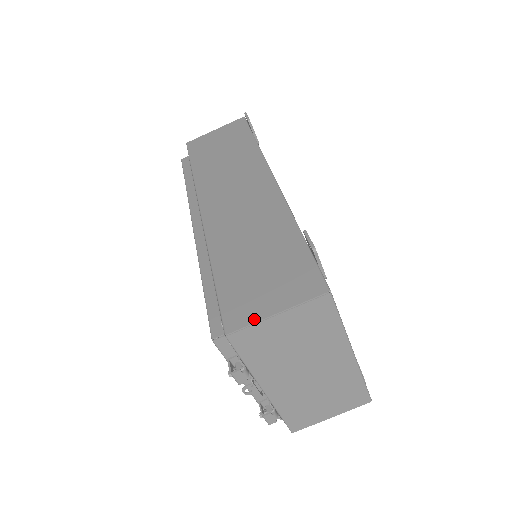
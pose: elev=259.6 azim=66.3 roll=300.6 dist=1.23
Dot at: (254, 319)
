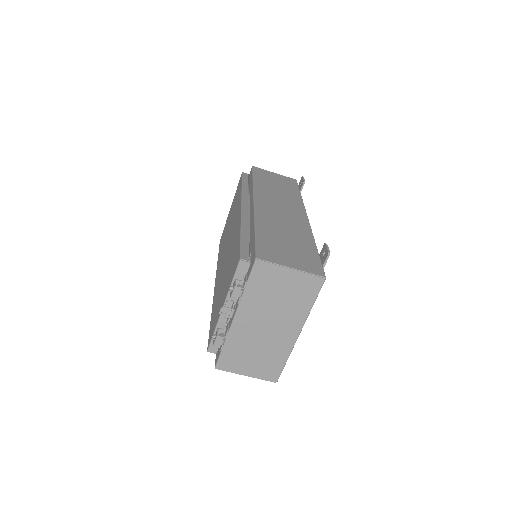
Dot at: (277, 262)
